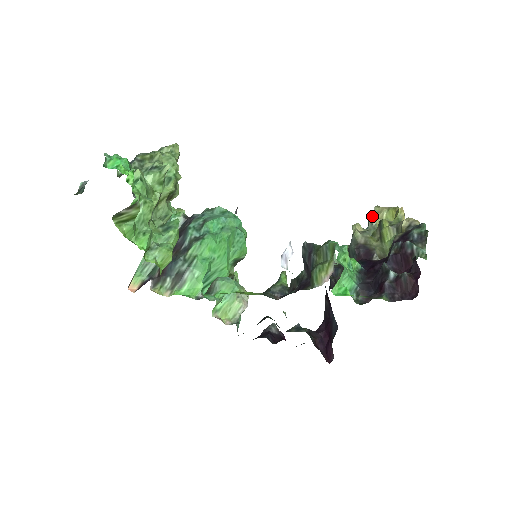
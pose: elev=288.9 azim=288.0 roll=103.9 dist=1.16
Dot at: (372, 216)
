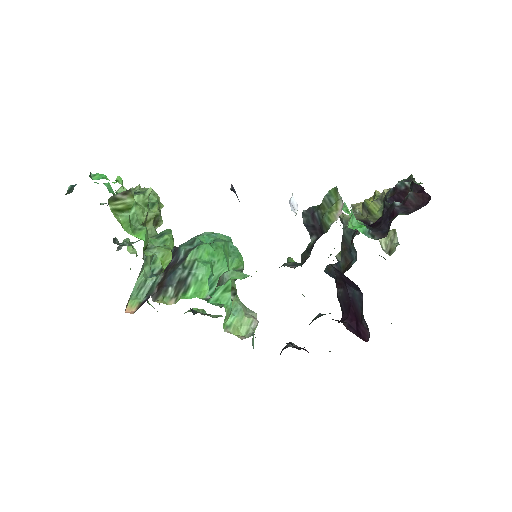
Dot at: (353, 208)
